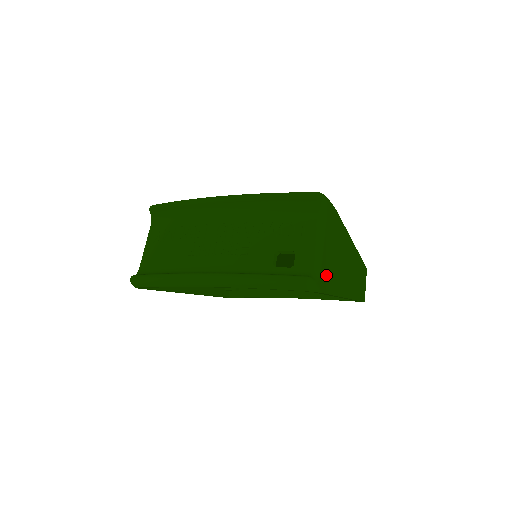
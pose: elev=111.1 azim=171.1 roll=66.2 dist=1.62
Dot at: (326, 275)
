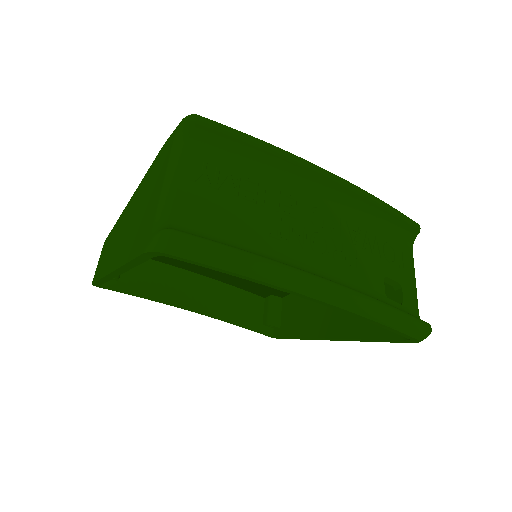
Dot at: occluded
